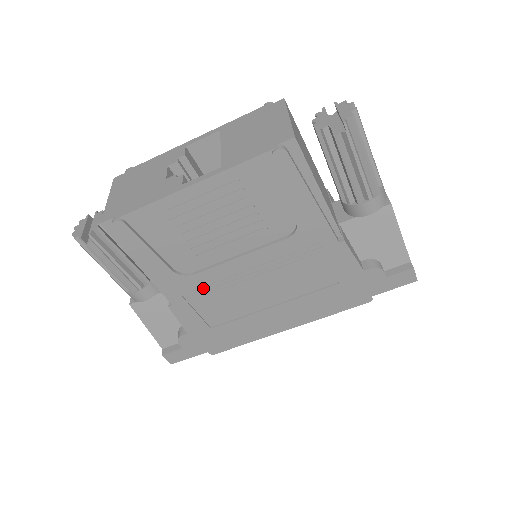
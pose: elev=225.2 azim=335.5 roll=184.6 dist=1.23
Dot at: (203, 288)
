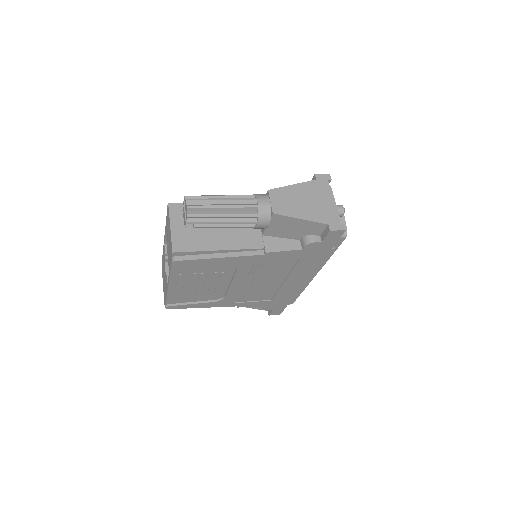
Dot at: (238, 297)
